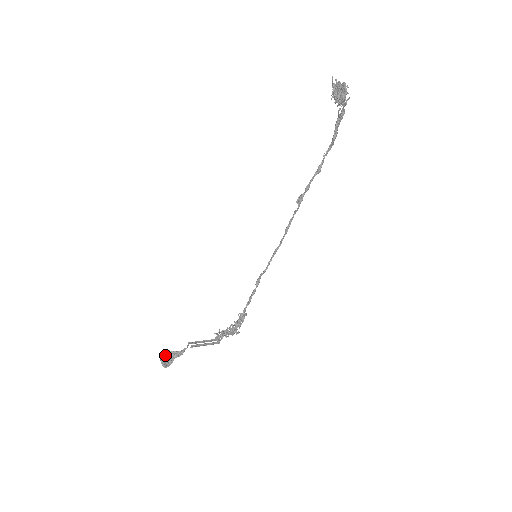
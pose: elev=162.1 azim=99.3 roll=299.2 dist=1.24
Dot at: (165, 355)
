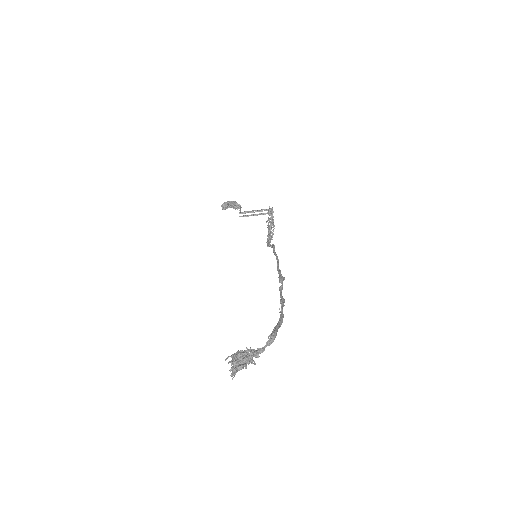
Dot at: (224, 207)
